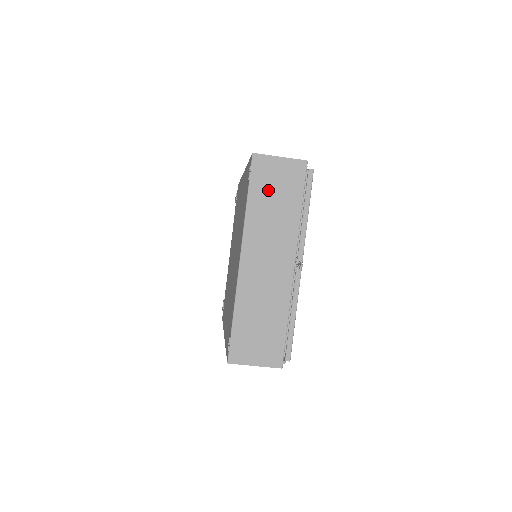
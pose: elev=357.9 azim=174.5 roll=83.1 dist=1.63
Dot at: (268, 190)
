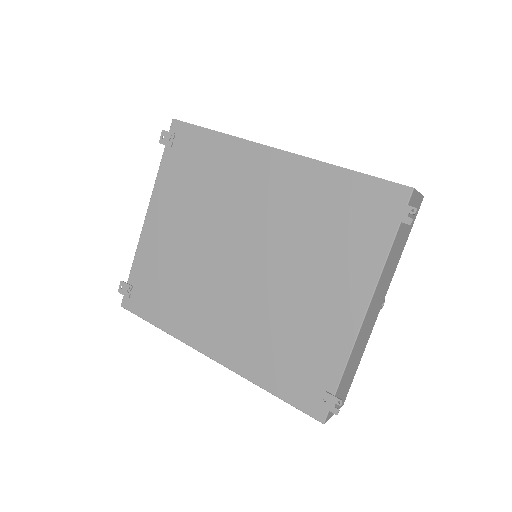
Dot at: (403, 231)
